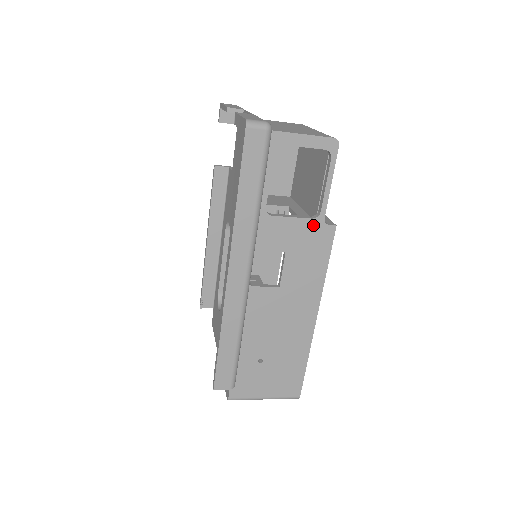
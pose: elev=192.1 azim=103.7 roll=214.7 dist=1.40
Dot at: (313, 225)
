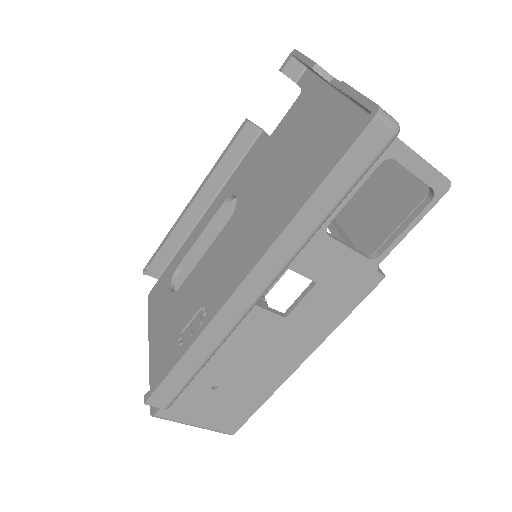
Dot at: (364, 266)
